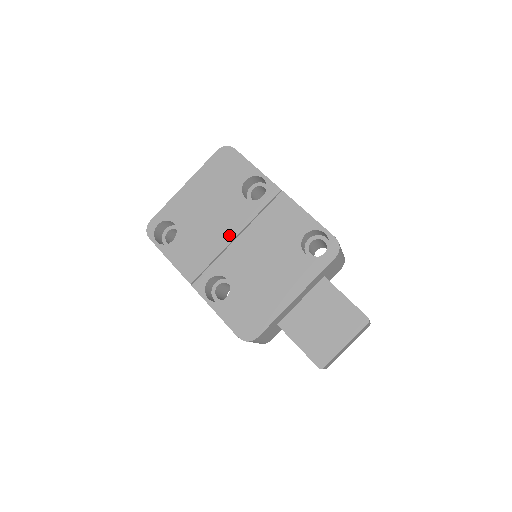
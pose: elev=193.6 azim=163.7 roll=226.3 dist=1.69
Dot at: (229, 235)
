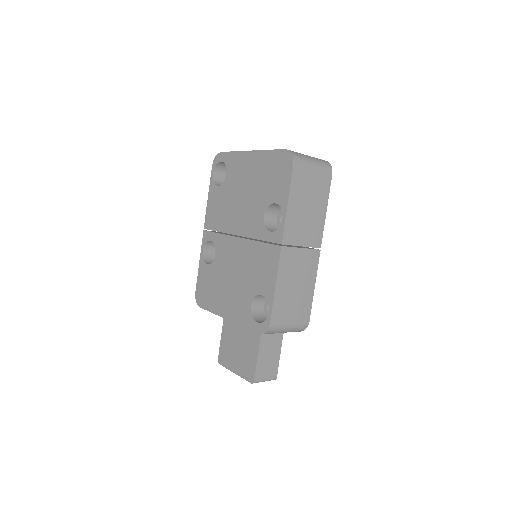
Dot at: (237, 229)
